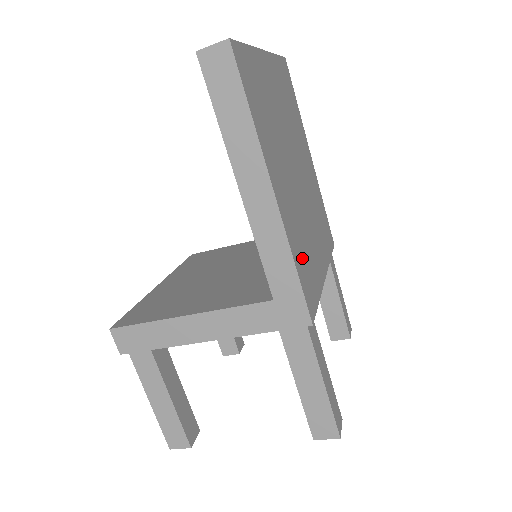
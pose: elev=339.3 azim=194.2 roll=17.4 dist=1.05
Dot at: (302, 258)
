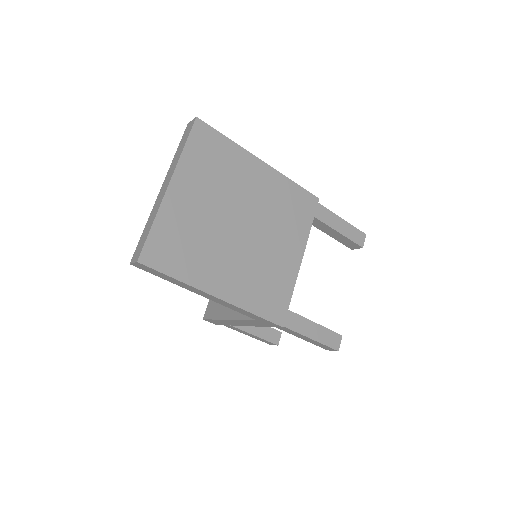
Dot at: (261, 295)
